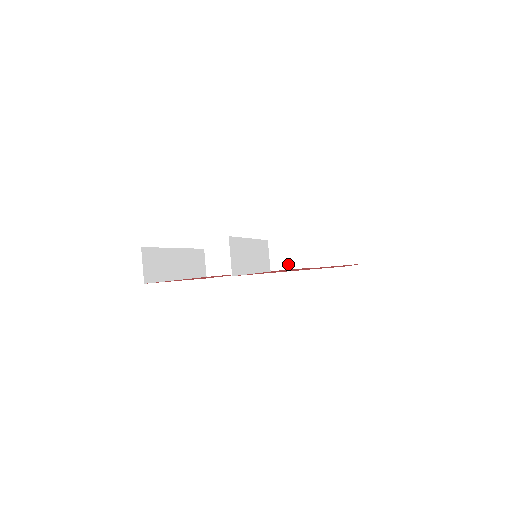
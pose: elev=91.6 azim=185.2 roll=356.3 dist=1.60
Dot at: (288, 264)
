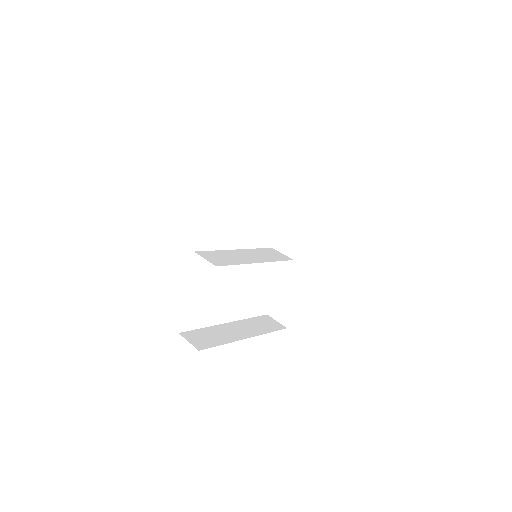
Dot at: (309, 246)
